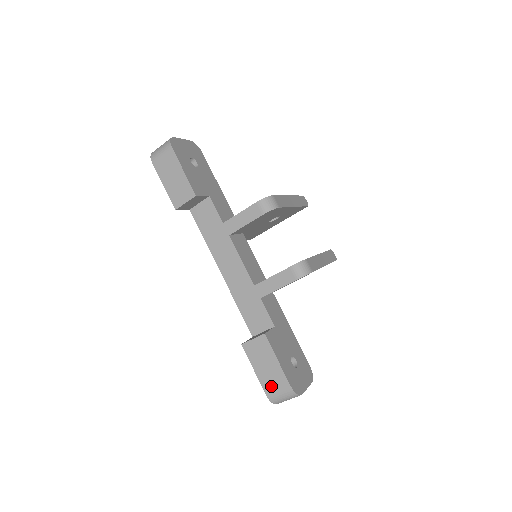
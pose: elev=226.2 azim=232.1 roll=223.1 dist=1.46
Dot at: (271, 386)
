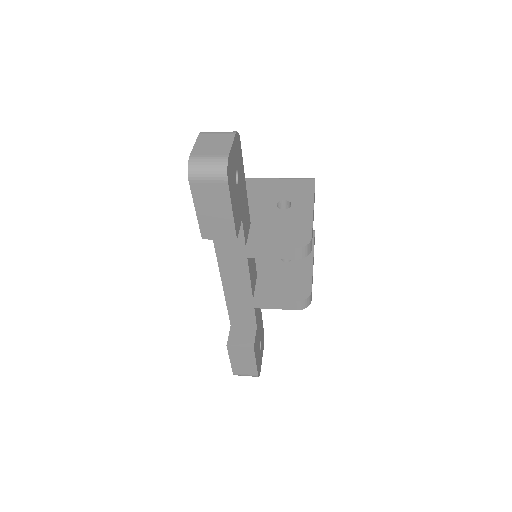
Dot at: (241, 371)
